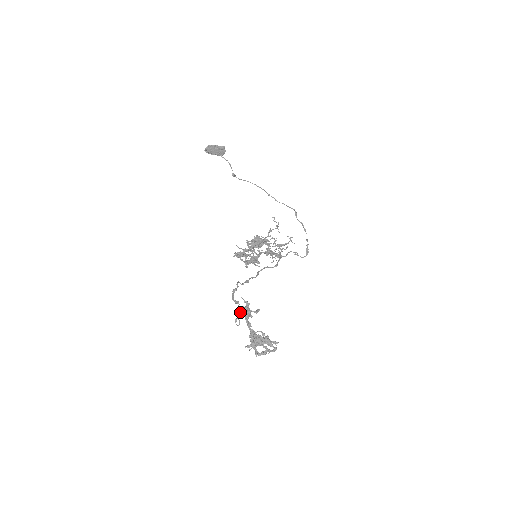
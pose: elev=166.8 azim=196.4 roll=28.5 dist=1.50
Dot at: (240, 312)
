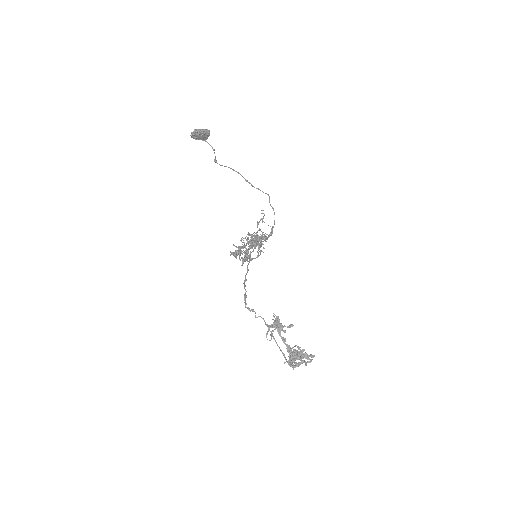
Dot at: (275, 329)
